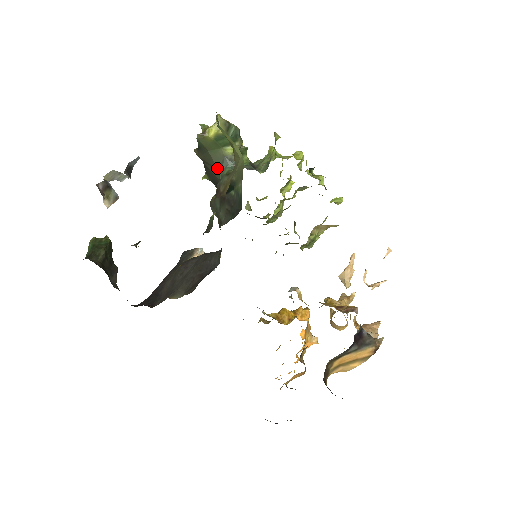
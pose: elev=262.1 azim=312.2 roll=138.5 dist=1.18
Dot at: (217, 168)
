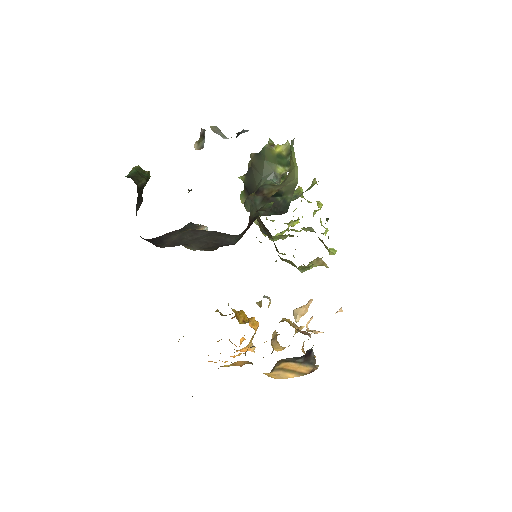
Dot at: (262, 176)
